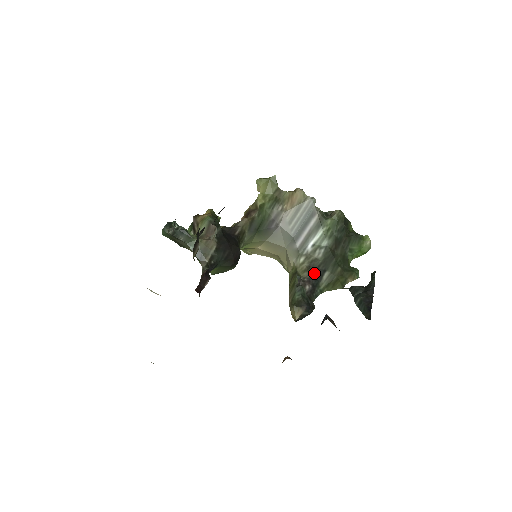
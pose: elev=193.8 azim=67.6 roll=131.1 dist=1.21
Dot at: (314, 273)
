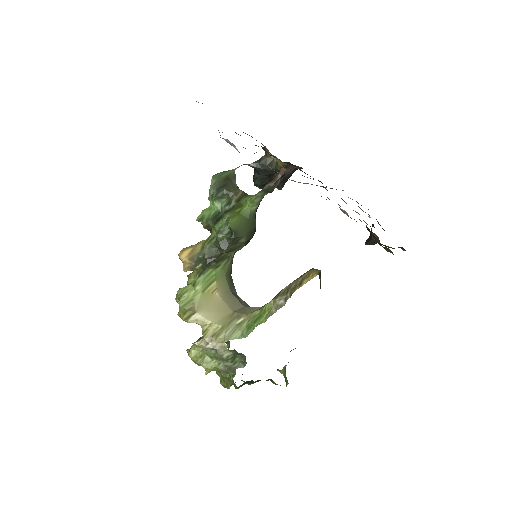
Dot at: occluded
